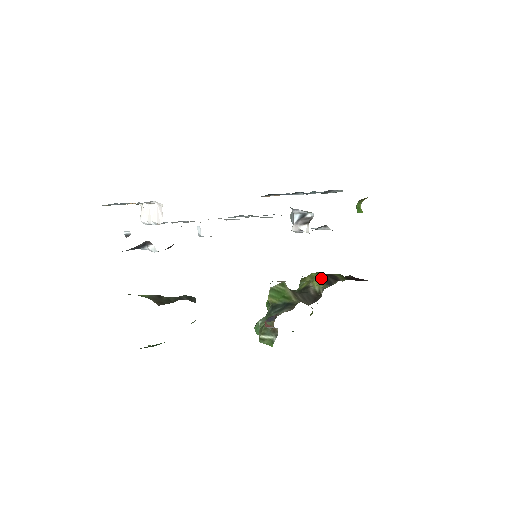
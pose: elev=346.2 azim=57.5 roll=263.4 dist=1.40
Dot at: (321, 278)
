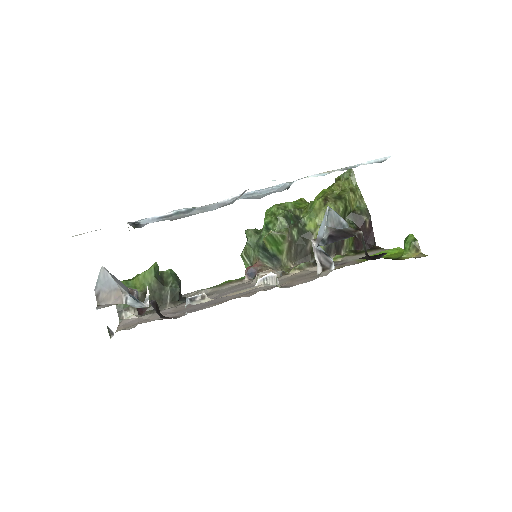
Dot at: occluded
